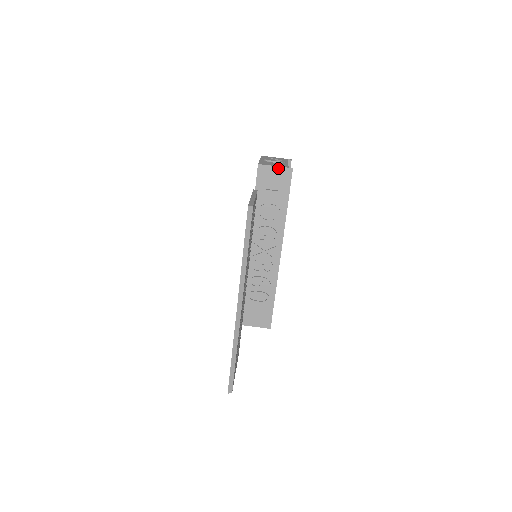
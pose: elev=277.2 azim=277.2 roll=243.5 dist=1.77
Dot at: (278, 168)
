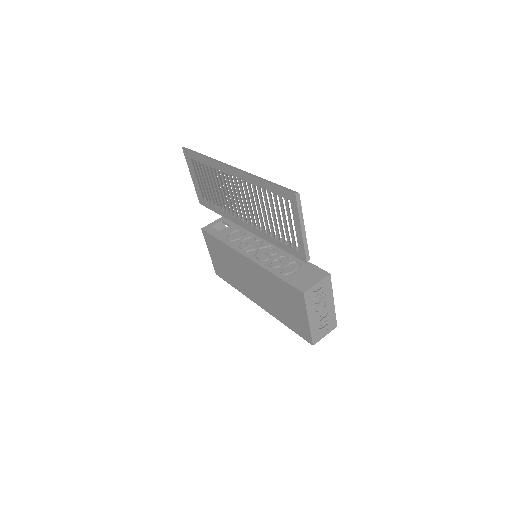
Dot at: (215, 221)
